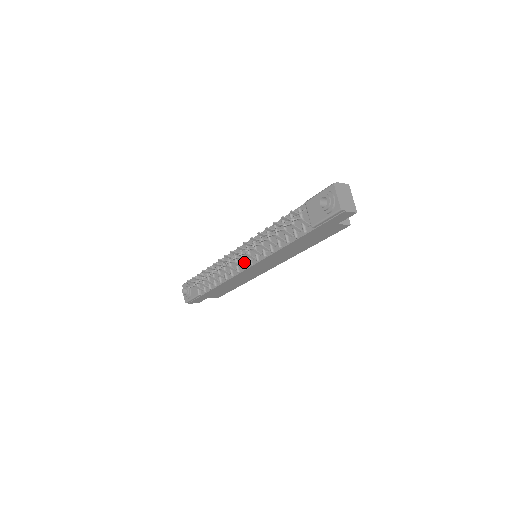
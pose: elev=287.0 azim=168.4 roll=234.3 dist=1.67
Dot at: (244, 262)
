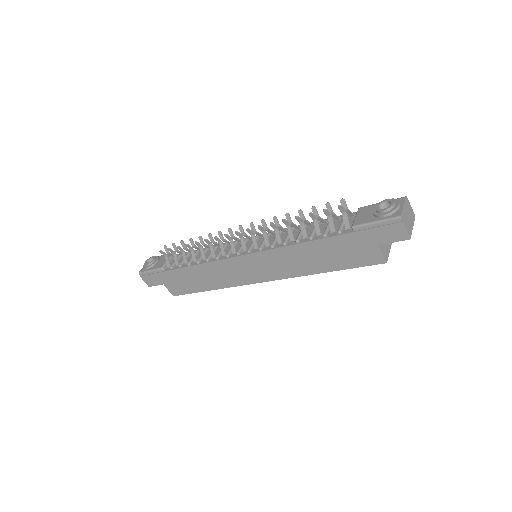
Dot at: (243, 247)
